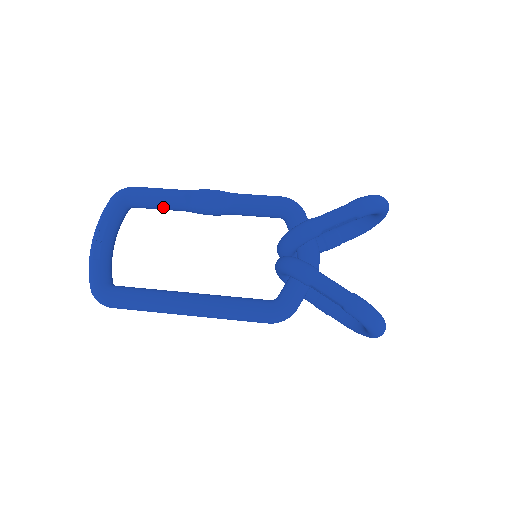
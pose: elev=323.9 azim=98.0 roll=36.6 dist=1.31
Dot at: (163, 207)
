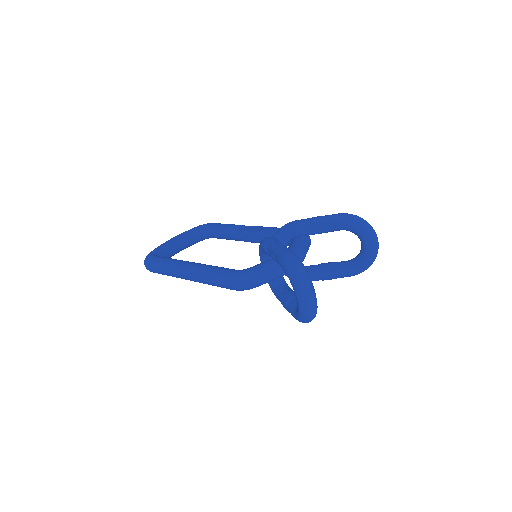
Dot at: (223, 233)
